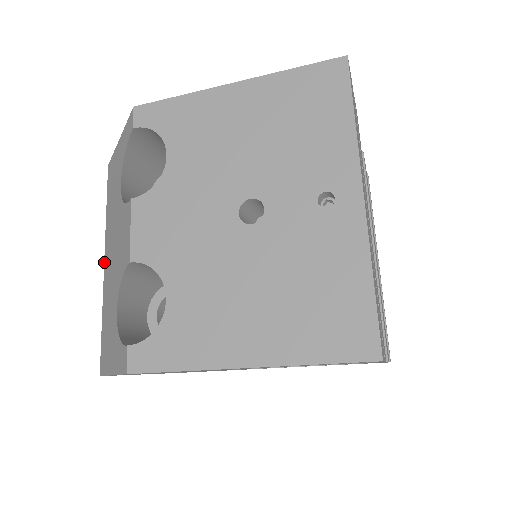
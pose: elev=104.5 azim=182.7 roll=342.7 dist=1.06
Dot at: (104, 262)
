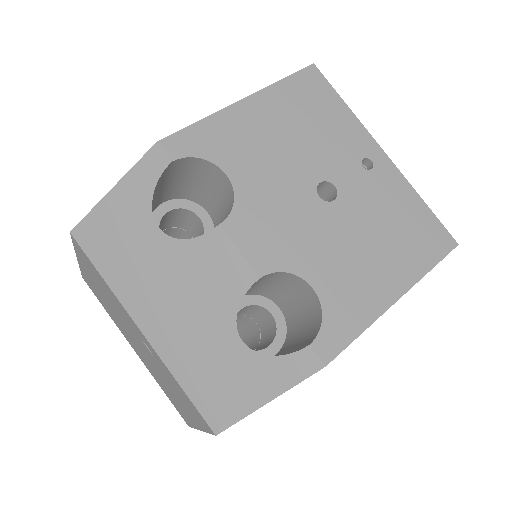
Dot at: (141, 329)
